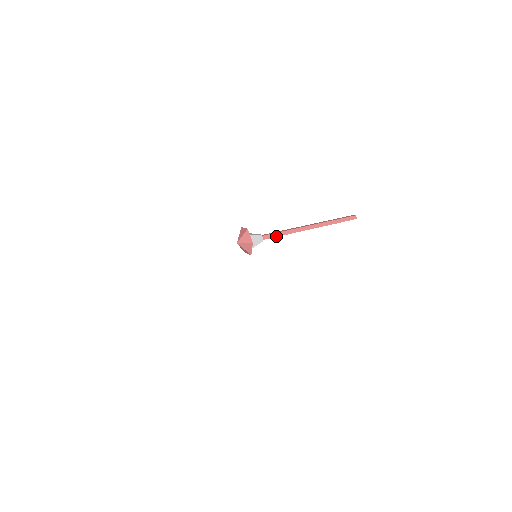
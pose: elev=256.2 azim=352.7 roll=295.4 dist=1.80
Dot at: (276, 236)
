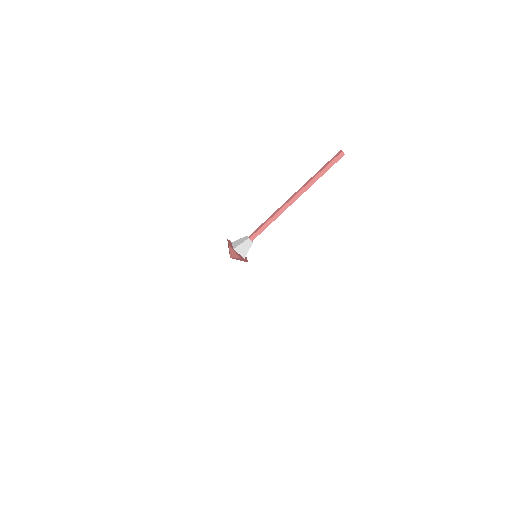
Dot at: (263, 229)
